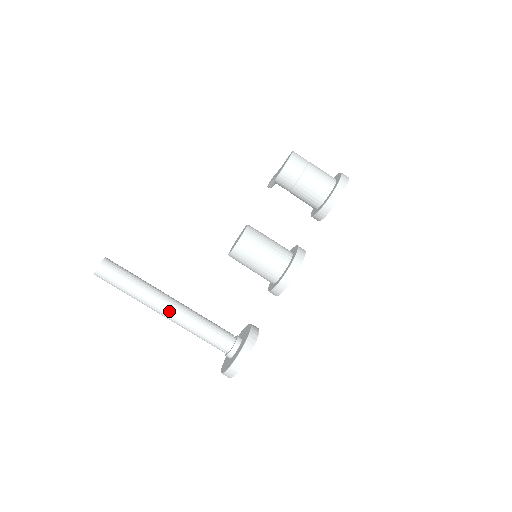
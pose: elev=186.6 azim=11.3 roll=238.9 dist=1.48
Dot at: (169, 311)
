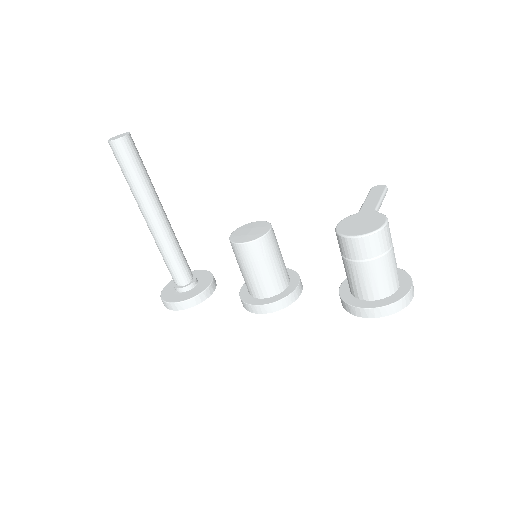
Dot at: (148, 224)
